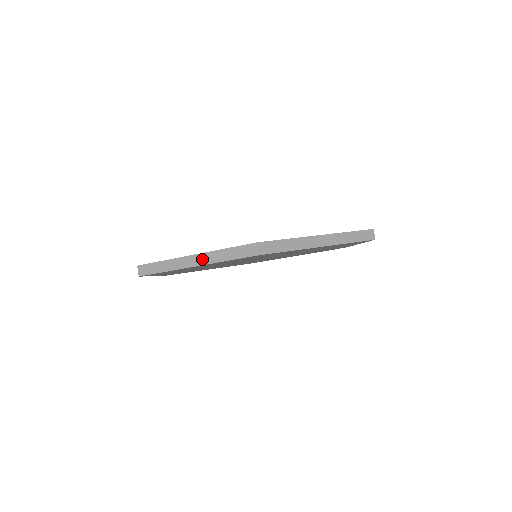
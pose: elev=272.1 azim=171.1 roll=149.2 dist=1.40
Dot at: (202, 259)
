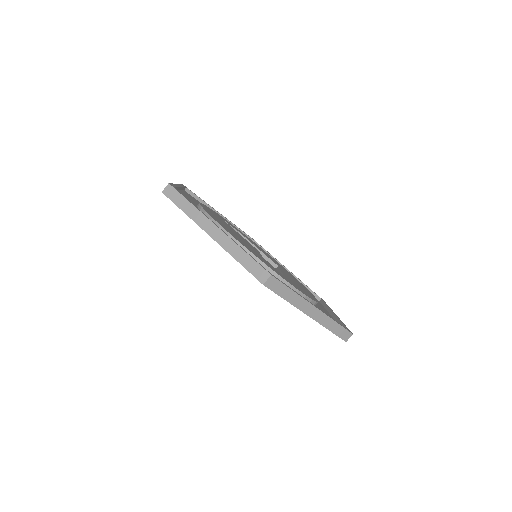
Dot at: (221, 237)
